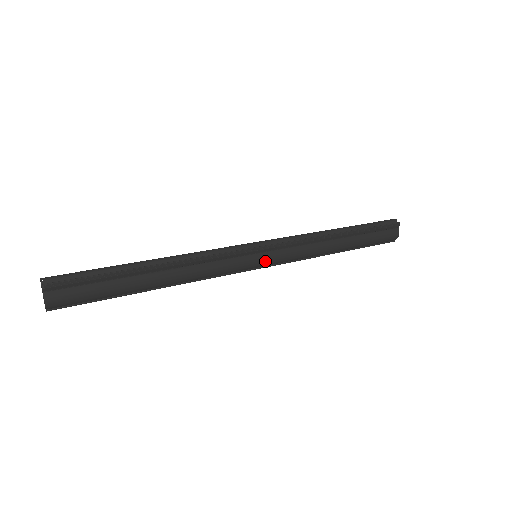
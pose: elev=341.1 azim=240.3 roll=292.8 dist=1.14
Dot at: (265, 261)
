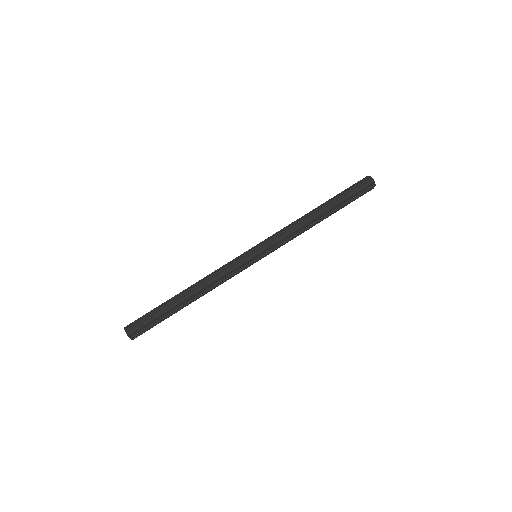
Dot at: occluded
